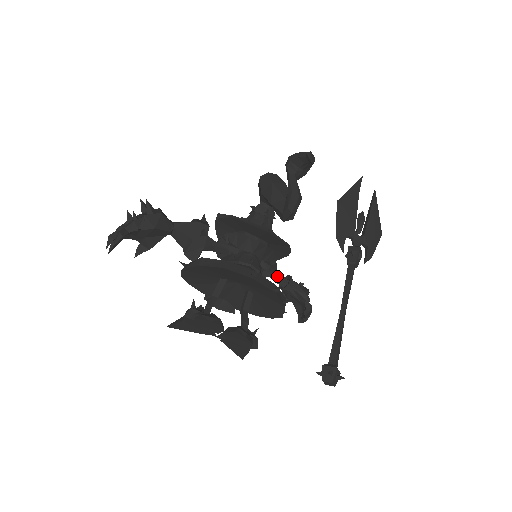
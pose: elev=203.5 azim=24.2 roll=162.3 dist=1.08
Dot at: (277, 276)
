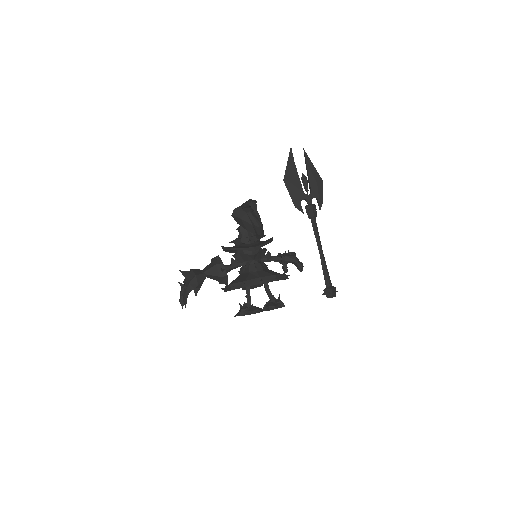
Dot at: (274, 258)
